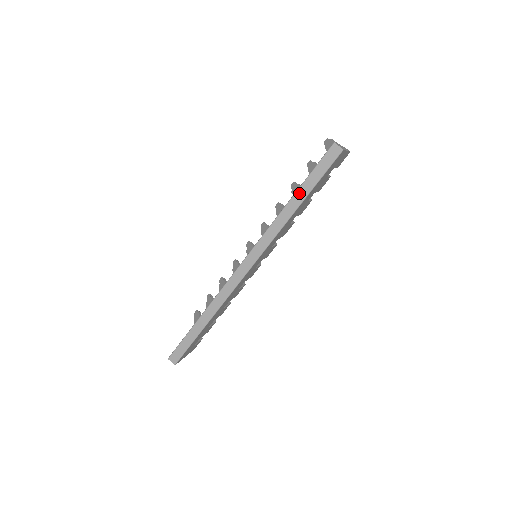
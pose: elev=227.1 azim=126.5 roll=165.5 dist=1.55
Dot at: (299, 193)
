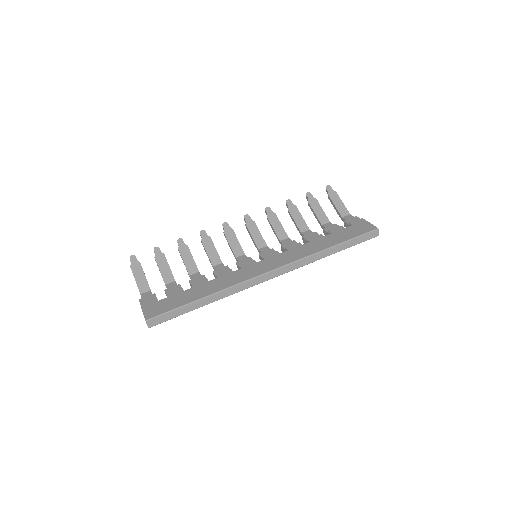
Dot at: (340, 246)
